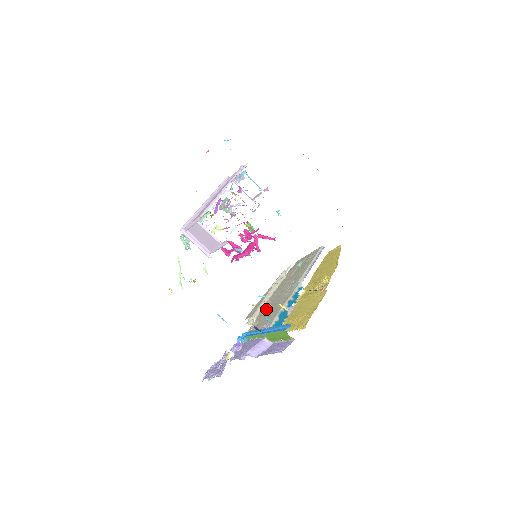
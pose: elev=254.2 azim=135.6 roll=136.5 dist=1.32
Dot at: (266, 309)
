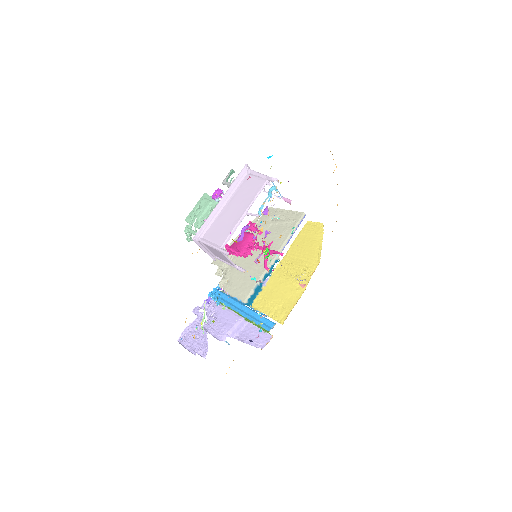
Dot at: (238, 265)
